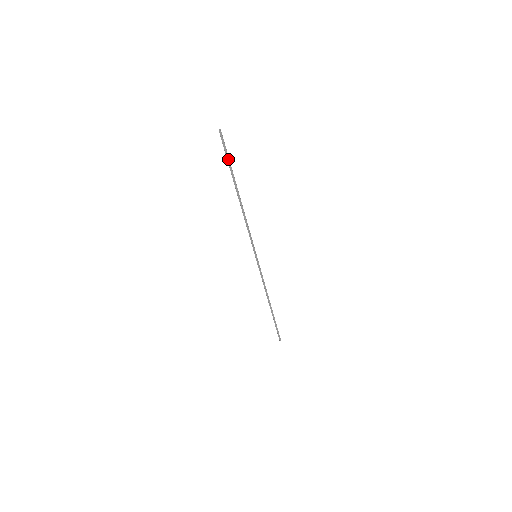
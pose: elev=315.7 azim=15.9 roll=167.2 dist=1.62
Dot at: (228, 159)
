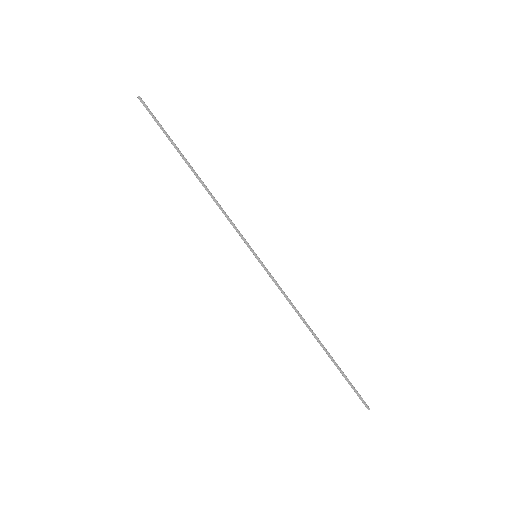
Dot at: (161, 127)
